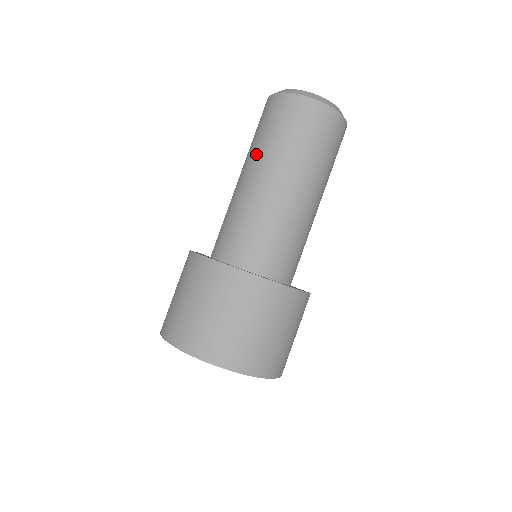
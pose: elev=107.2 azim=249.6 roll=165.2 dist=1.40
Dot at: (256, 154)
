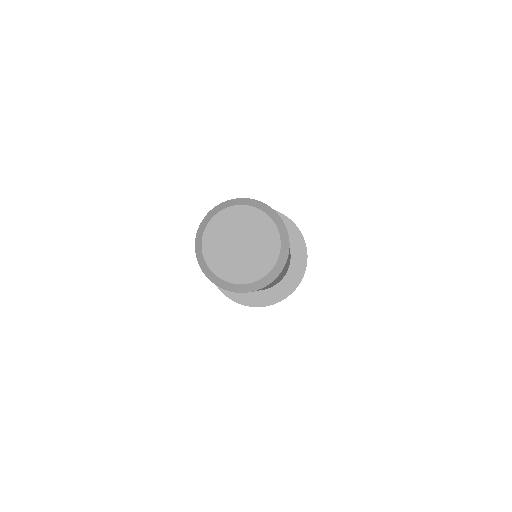
Dot at: occluded
